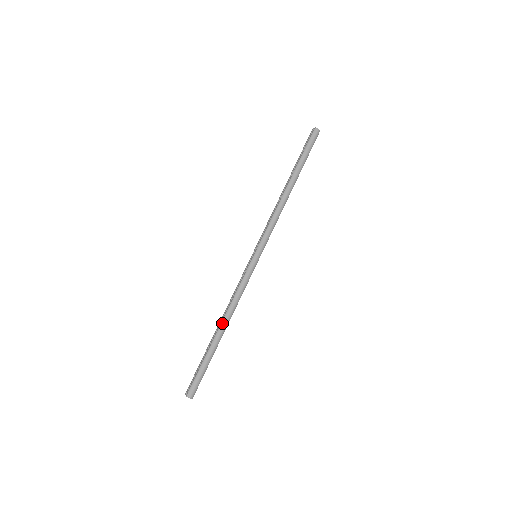
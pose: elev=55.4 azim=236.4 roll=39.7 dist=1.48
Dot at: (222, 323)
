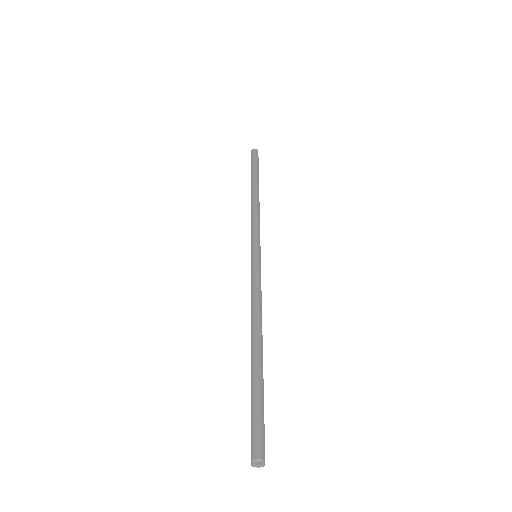
Dot at: (252, 334)
